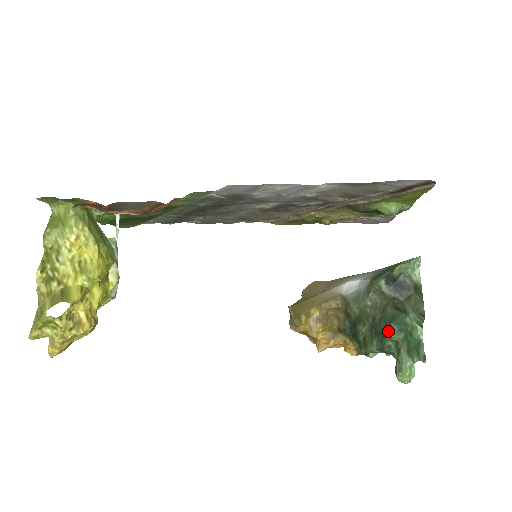
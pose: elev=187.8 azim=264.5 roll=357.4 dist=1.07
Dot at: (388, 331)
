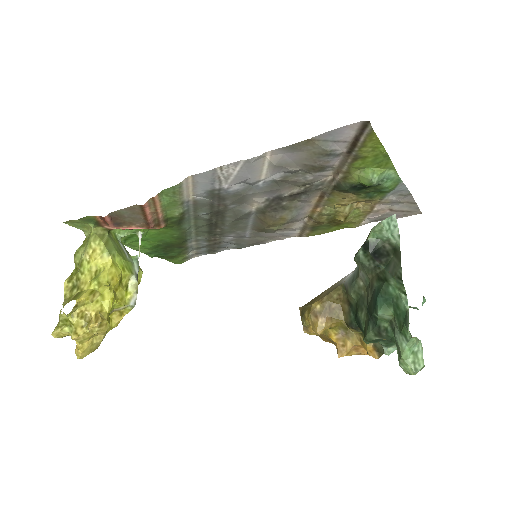
Dot at: (375, 308)
